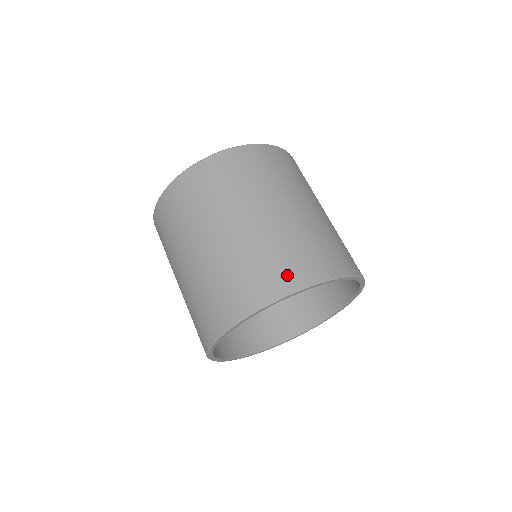
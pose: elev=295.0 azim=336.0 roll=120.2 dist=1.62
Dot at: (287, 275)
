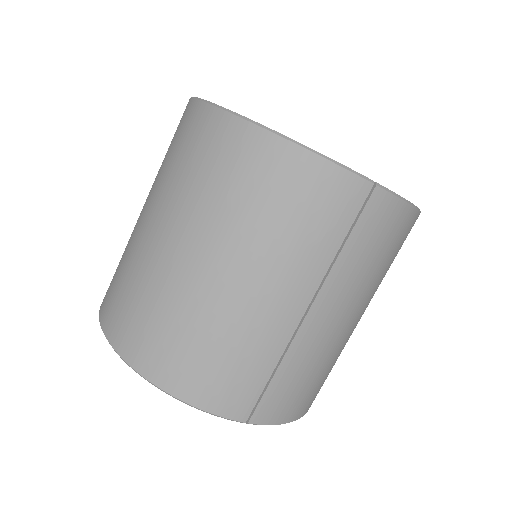
Dot at: (187, 377)
